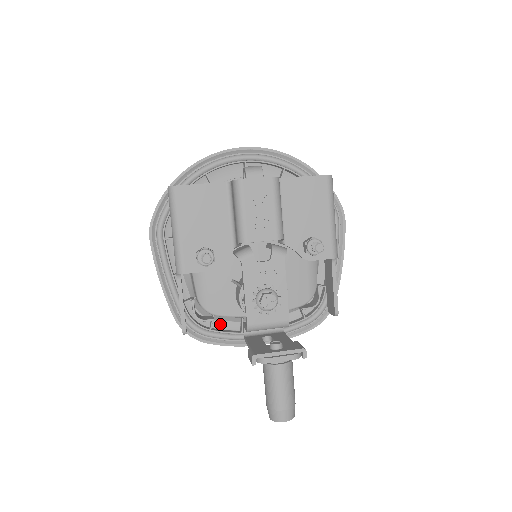
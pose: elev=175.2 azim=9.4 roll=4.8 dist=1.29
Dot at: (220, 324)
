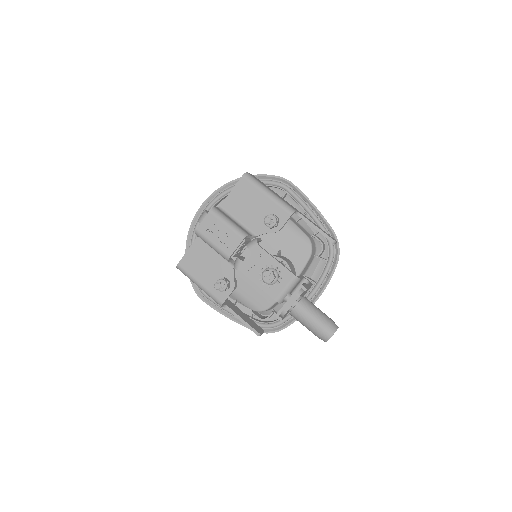
Dot at: occluded
